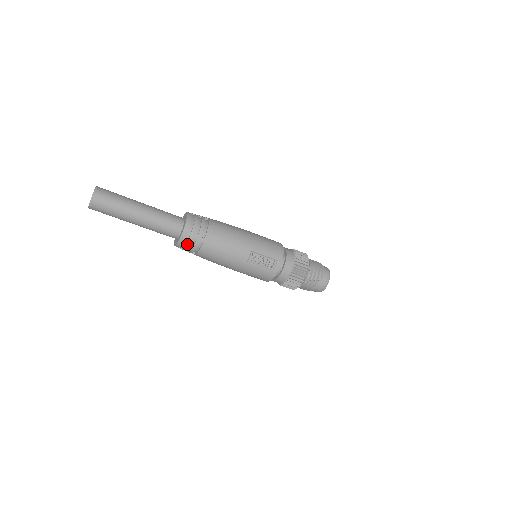
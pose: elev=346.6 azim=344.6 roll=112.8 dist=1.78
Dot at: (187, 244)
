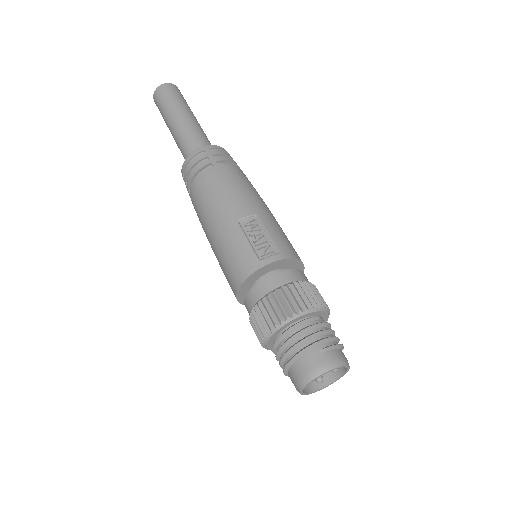
Dot at: (195, 161)
